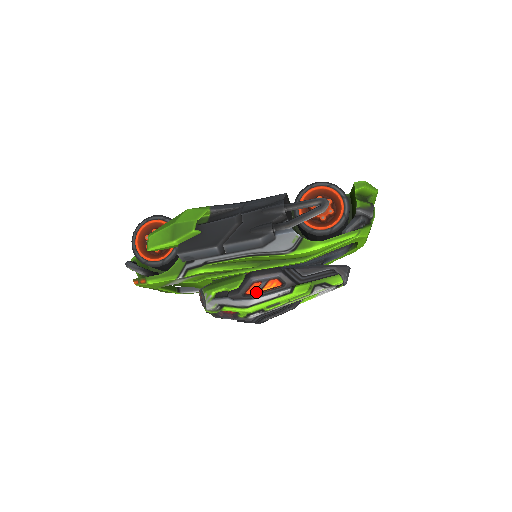
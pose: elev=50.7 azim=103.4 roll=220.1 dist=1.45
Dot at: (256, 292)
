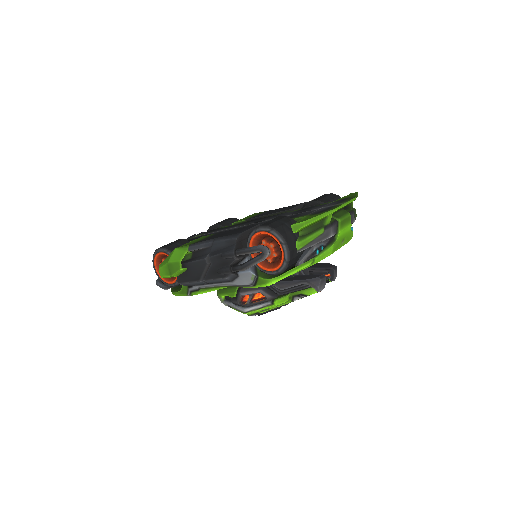
Dot at: (247, 303)
